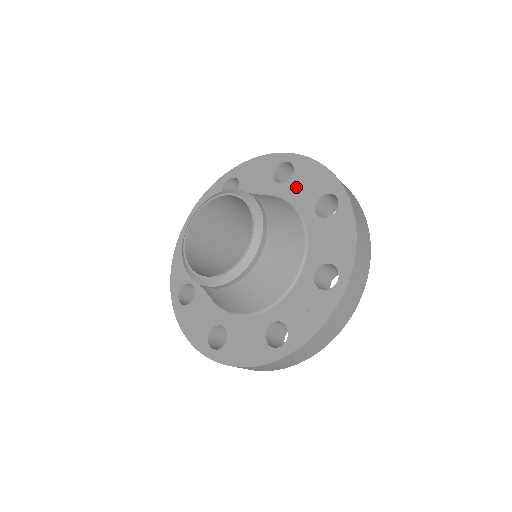
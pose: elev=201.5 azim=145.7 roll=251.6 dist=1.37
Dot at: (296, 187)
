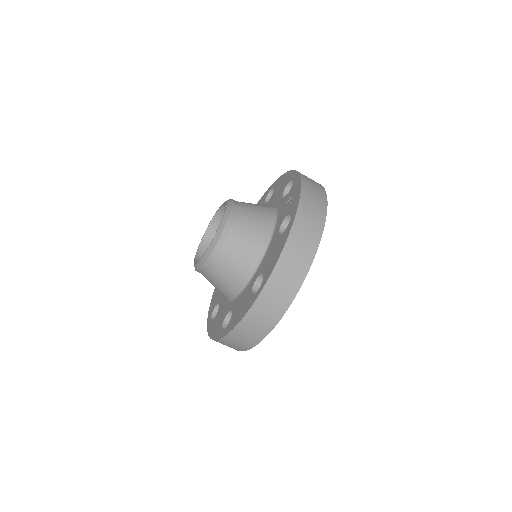
Dot at: occluded
